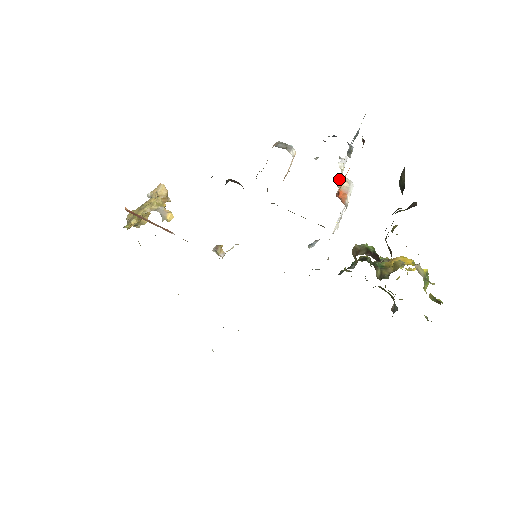
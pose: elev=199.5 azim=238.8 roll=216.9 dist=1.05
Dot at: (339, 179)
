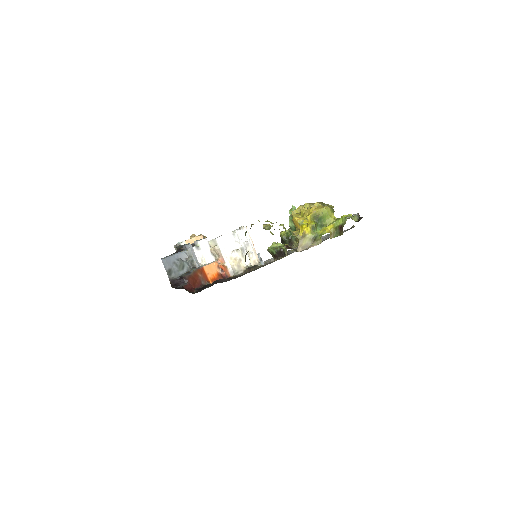
Dot at: (211, 252)
